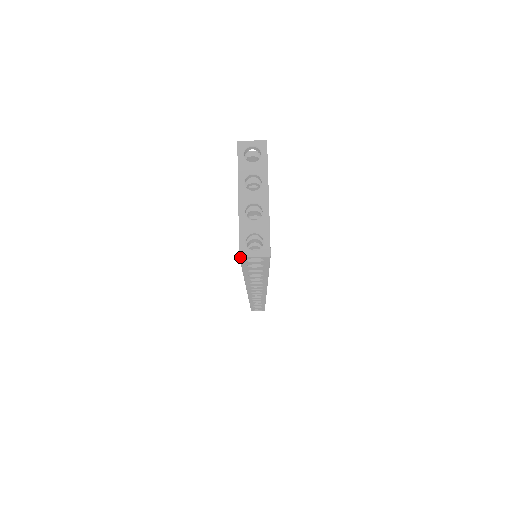
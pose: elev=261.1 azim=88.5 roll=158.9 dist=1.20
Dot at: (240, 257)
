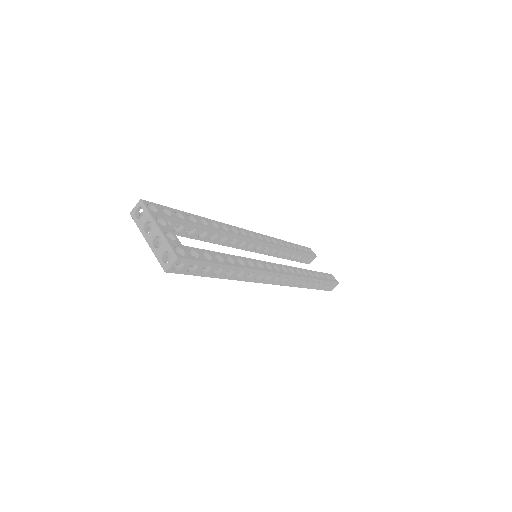
Dot at: occluded
